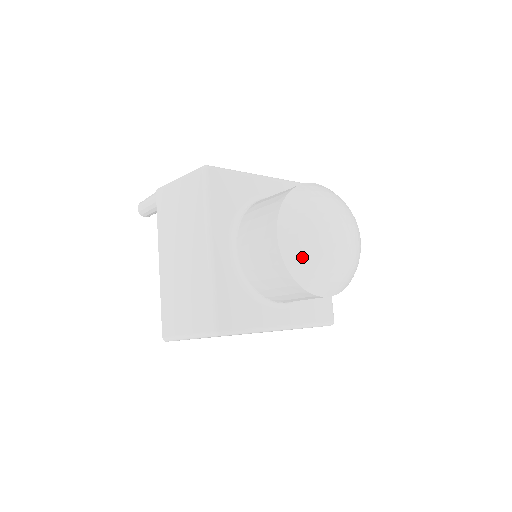
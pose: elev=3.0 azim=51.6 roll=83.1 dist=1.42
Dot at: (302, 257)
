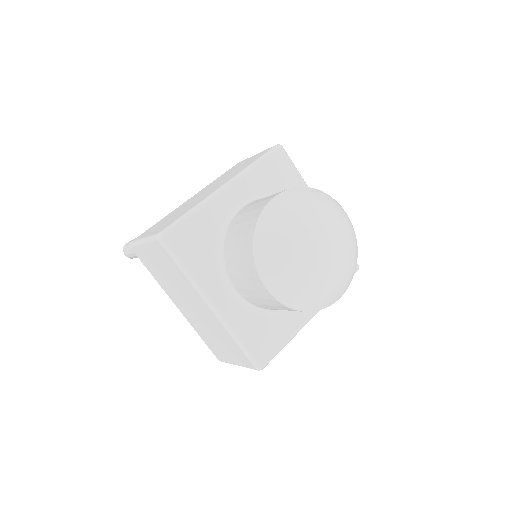
Dot at: (300, 295)
